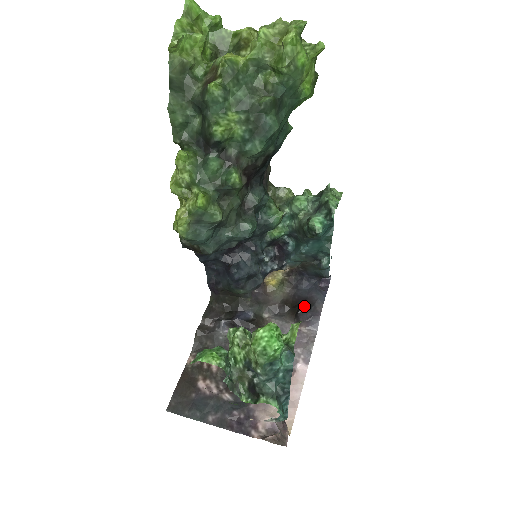
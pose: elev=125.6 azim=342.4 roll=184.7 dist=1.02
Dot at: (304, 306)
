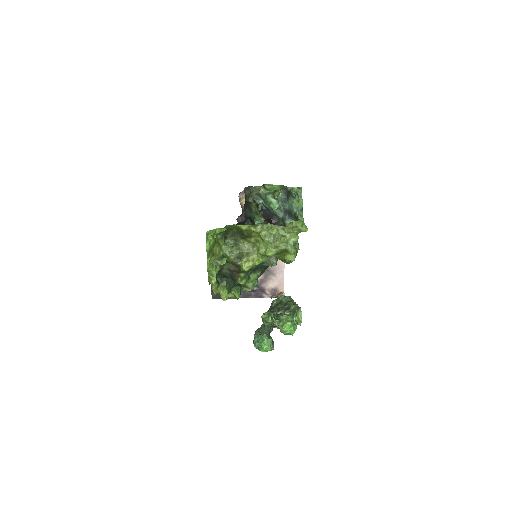
Dot at: (275, 218)
